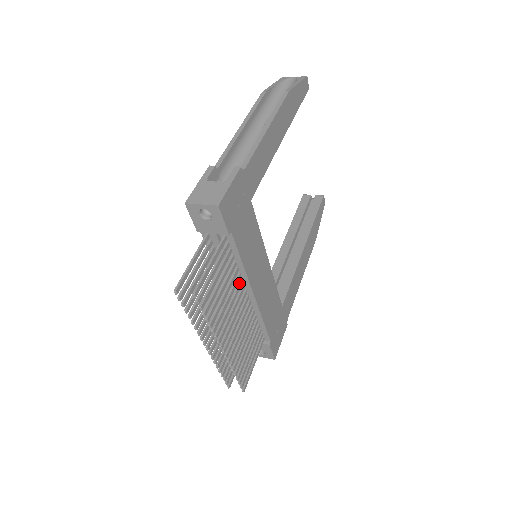
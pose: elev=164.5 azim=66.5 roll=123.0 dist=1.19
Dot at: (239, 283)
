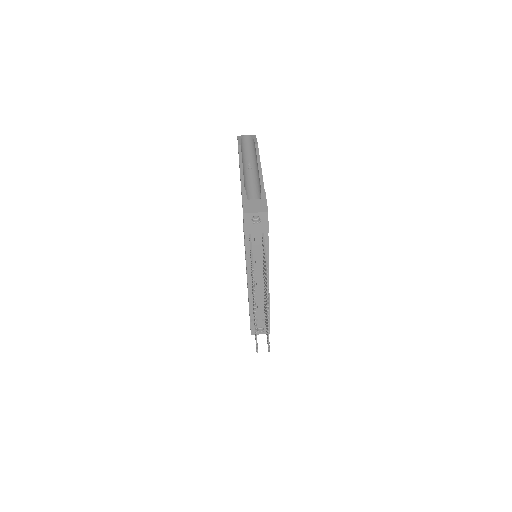
Dot at: occluded
